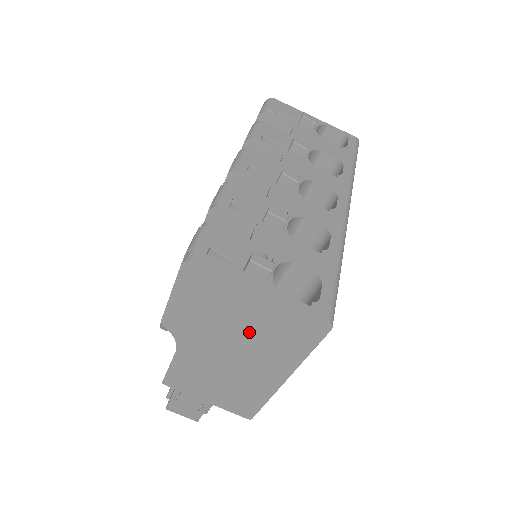
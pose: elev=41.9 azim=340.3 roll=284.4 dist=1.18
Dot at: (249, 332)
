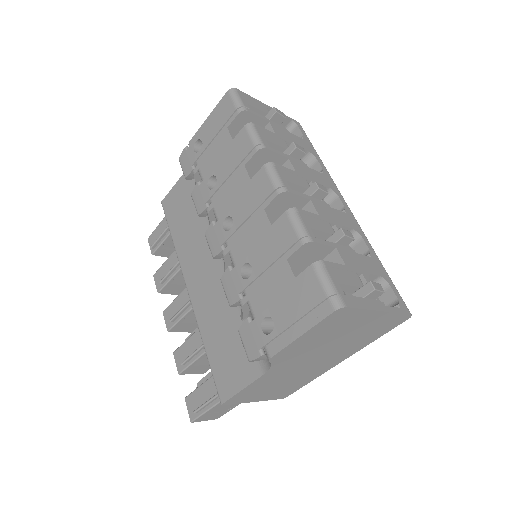
Dot at: (345, 340)
